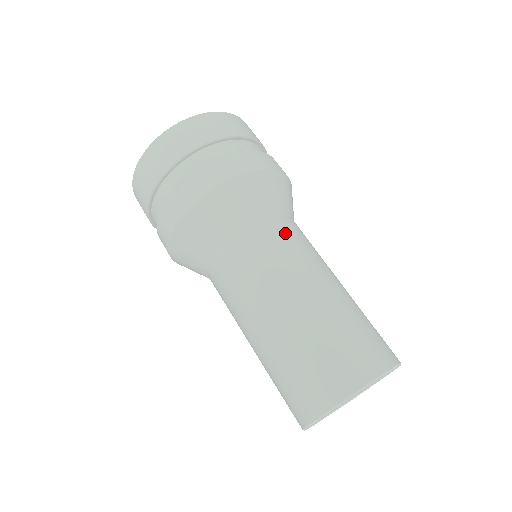
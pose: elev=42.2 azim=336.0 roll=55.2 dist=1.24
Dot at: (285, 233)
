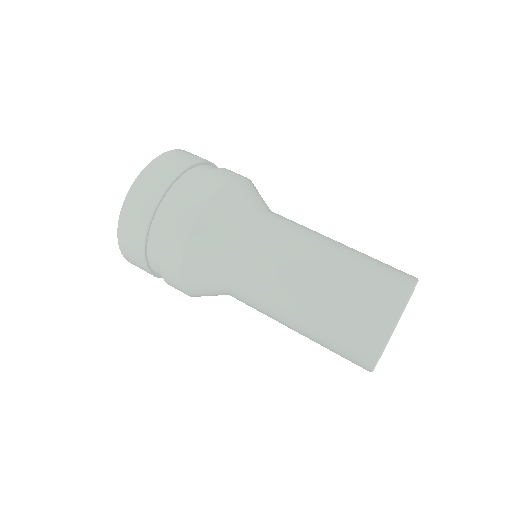
Dot at: (265, 234)
